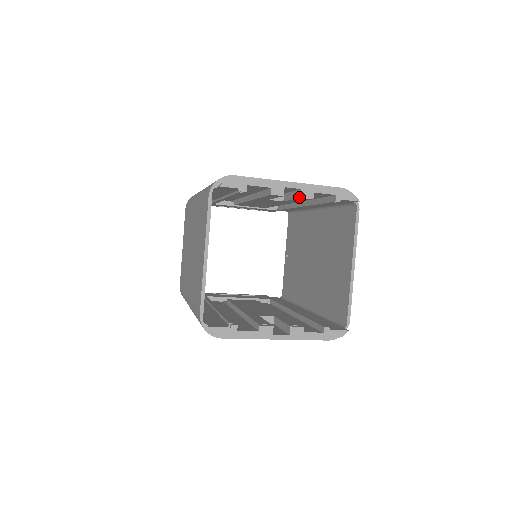
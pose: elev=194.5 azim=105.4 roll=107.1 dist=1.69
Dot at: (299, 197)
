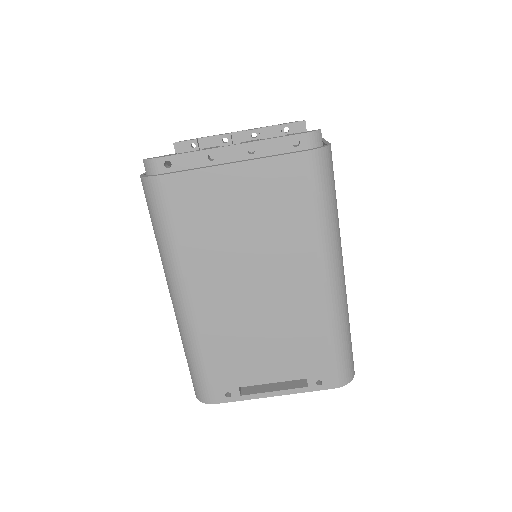
Dot at: (247, 134)
